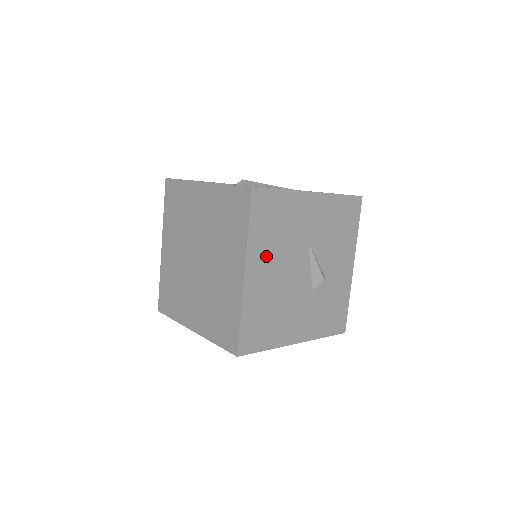
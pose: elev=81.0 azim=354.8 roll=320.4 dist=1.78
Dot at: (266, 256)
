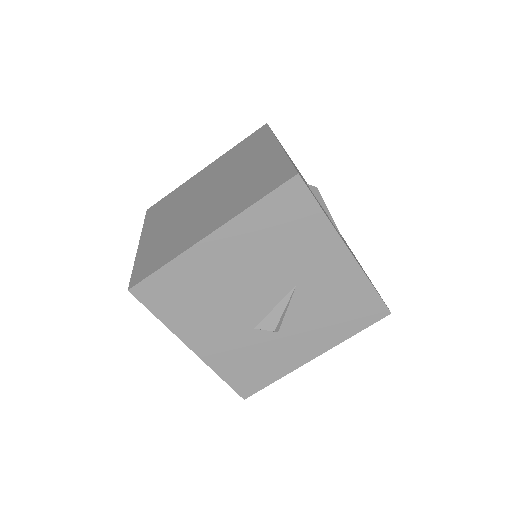
Dot at: (245, 245)
